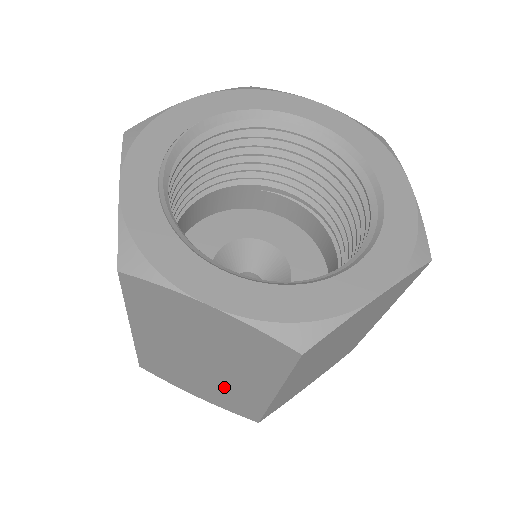
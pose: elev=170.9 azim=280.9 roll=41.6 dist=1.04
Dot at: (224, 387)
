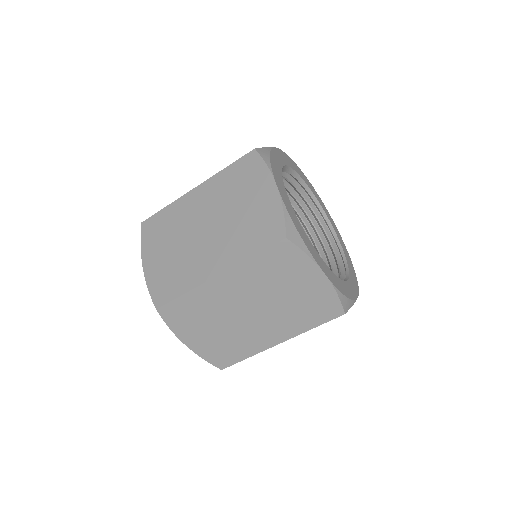
Dot at: (237, 335)
